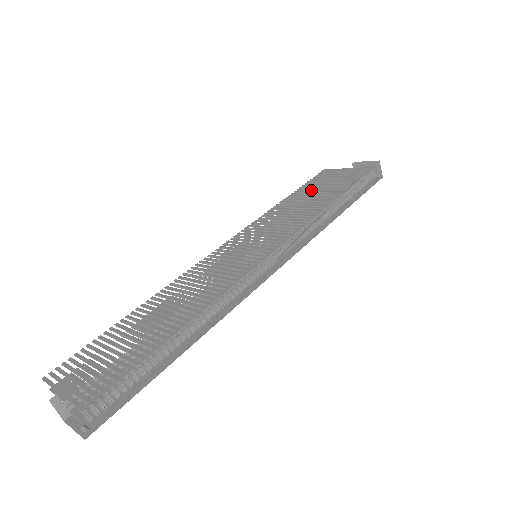
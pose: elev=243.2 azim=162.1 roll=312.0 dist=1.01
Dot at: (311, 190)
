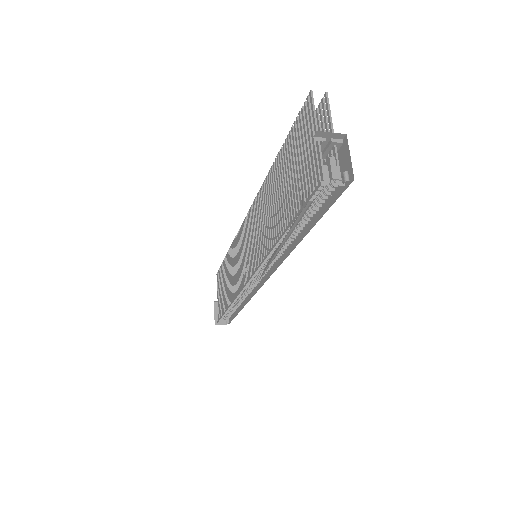
Dot at: (288, 164)
